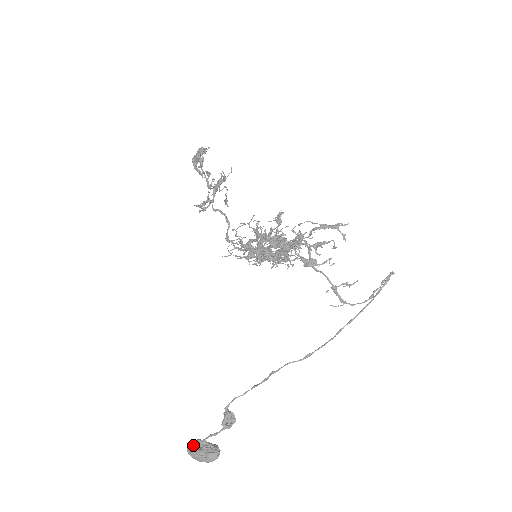
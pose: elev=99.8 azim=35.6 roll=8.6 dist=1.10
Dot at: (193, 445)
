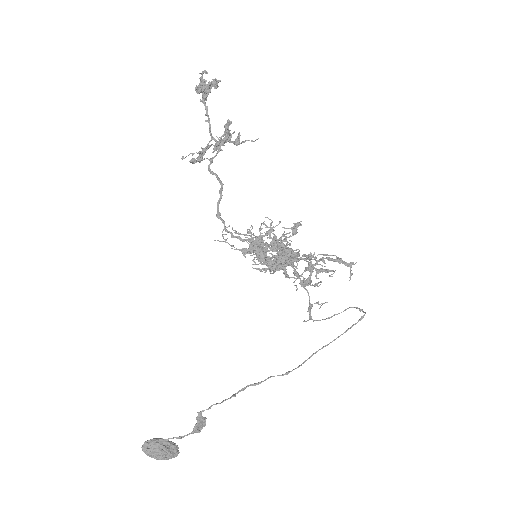
Dot at: (154, 446)
